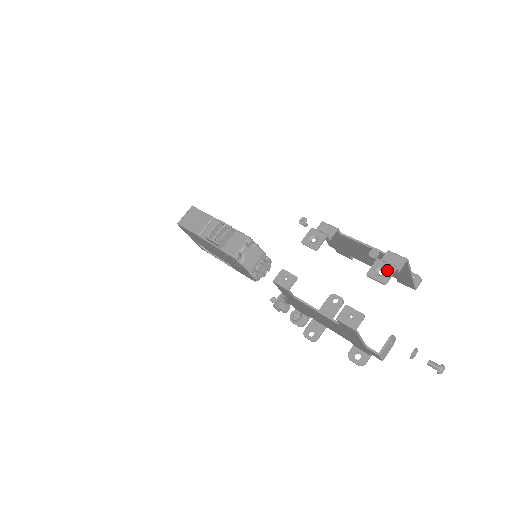
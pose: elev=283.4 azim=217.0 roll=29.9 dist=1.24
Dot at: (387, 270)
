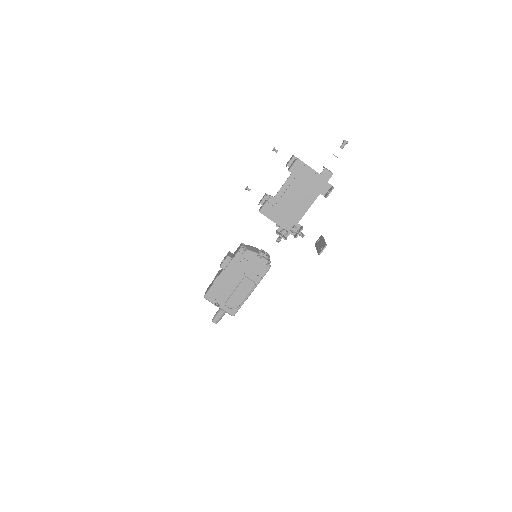
Dot at: occluded
